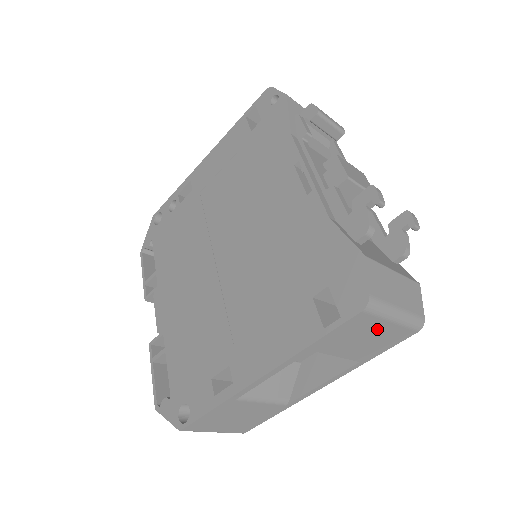
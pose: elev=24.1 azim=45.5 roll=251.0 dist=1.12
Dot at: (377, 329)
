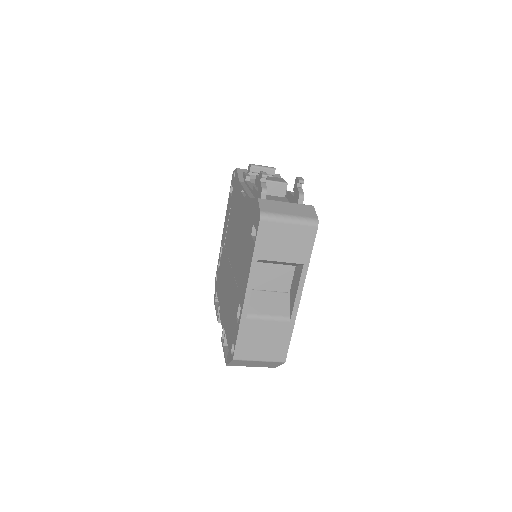
Dot at: (285, 232)
